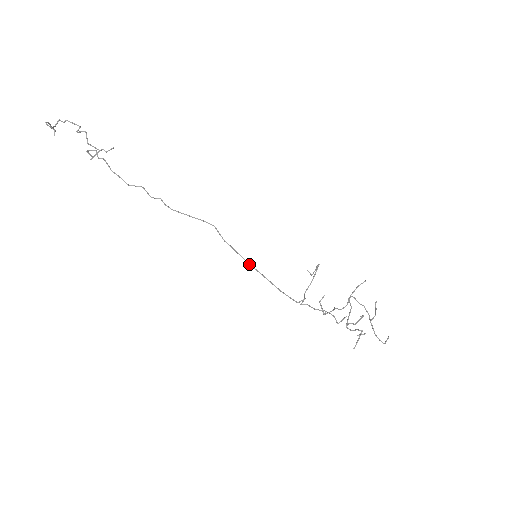
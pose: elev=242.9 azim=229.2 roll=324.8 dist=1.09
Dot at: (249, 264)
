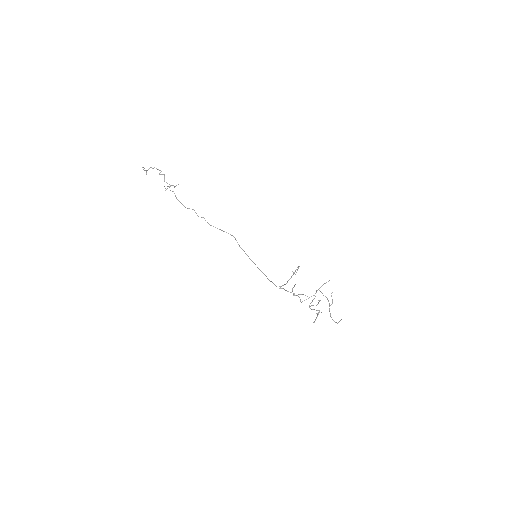
Dot at: (253, 262)
